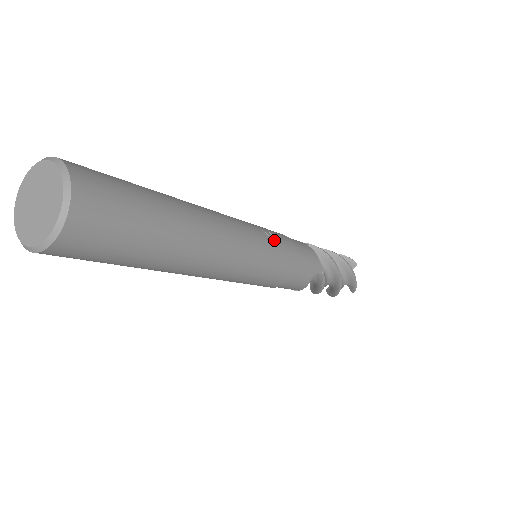
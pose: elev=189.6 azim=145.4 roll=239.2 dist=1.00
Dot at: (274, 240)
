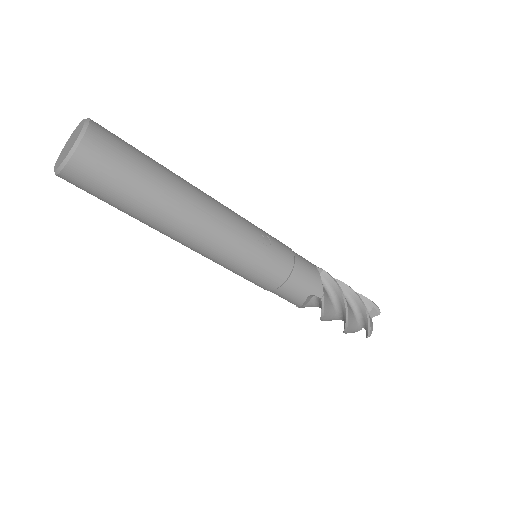
Dot at: (269, 245)
